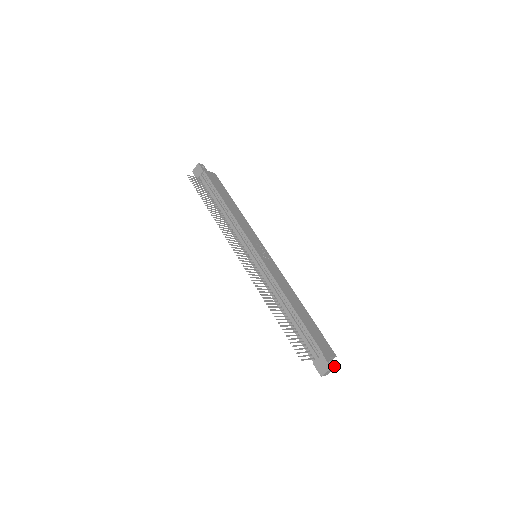
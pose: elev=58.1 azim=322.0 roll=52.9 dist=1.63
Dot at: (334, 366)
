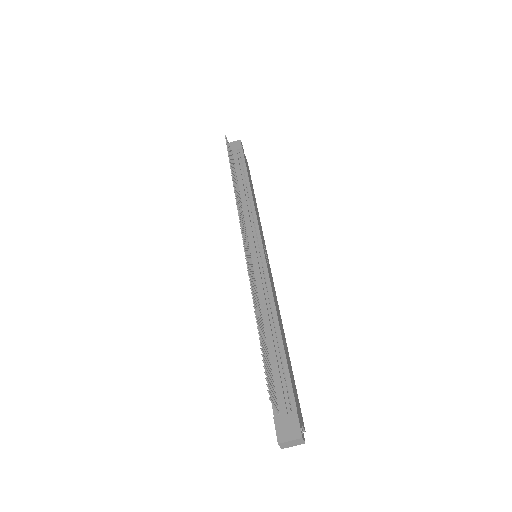
Dot at: (304, 439)
